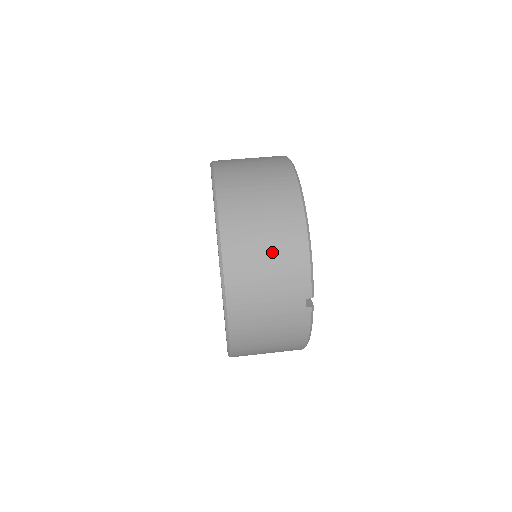
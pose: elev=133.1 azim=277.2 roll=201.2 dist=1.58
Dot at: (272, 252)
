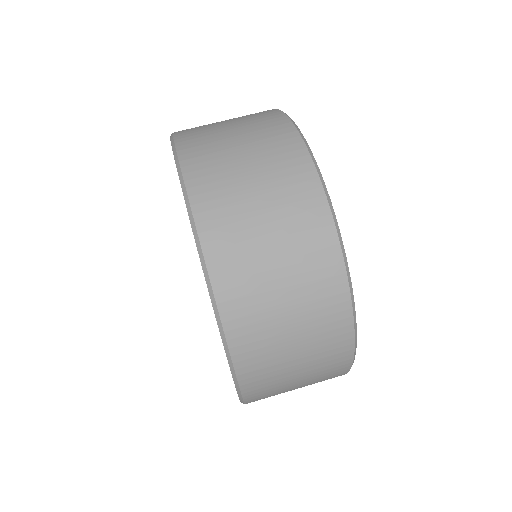
Dot at: (306, 376)
